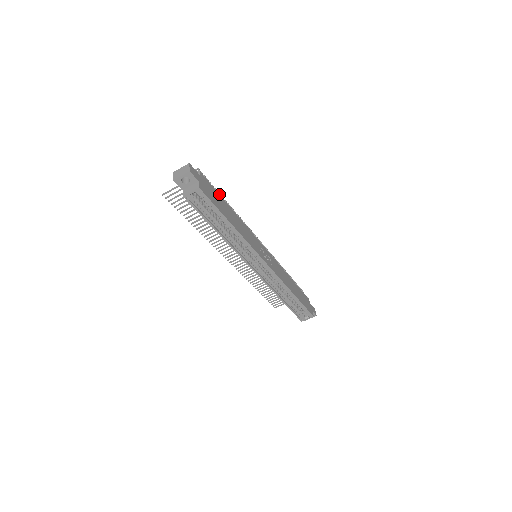
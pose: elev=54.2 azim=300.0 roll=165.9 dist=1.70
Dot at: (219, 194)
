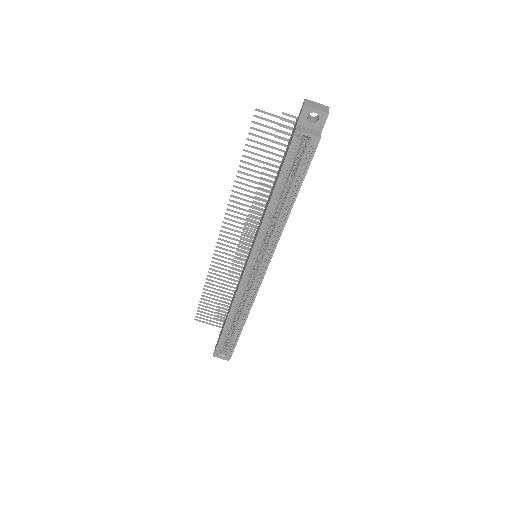
Dot at: occluded
